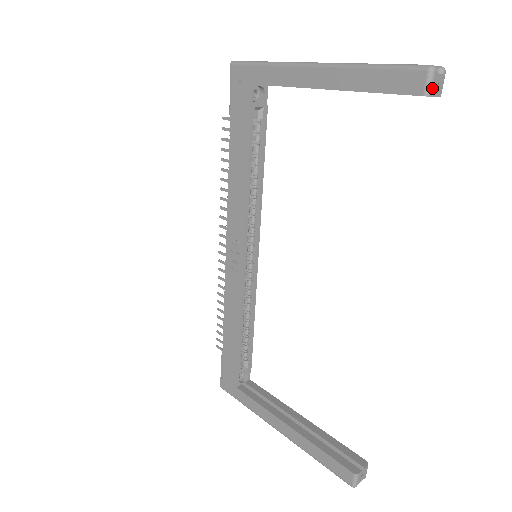
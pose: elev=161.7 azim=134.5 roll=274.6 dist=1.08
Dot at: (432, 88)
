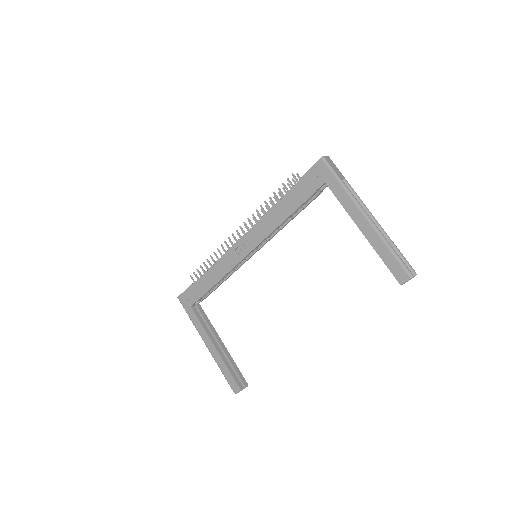
Dot at: occluded
